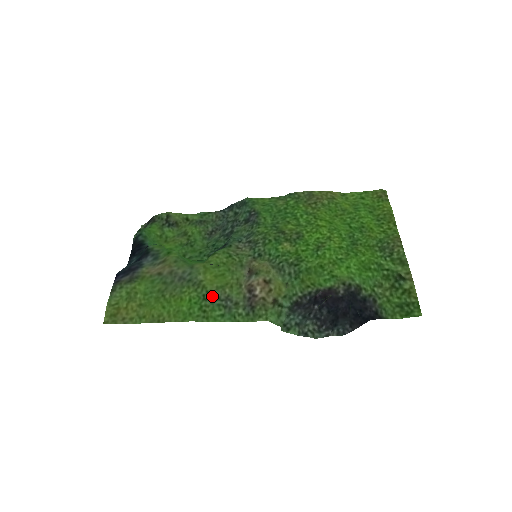
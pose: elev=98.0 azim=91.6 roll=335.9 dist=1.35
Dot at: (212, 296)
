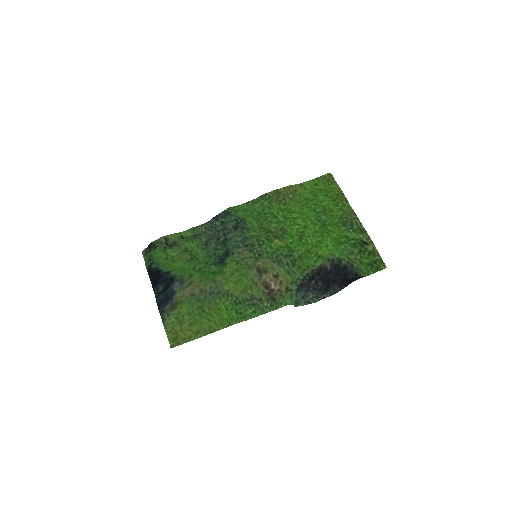
Dot at: (241, 300)
